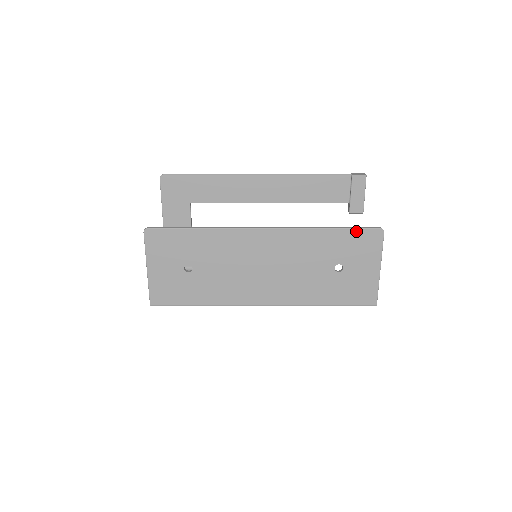
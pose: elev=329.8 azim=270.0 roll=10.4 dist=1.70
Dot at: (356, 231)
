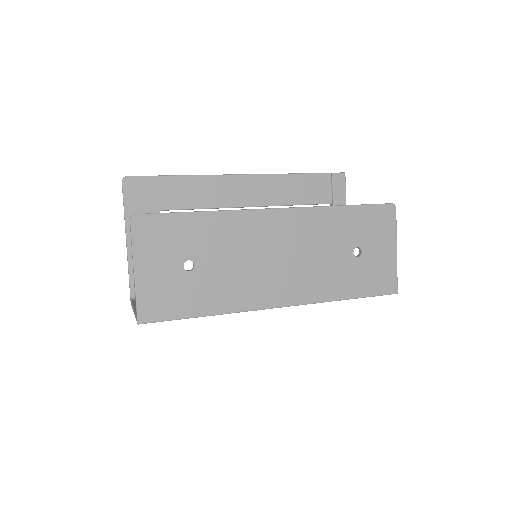
Dot at: (370, 208)
